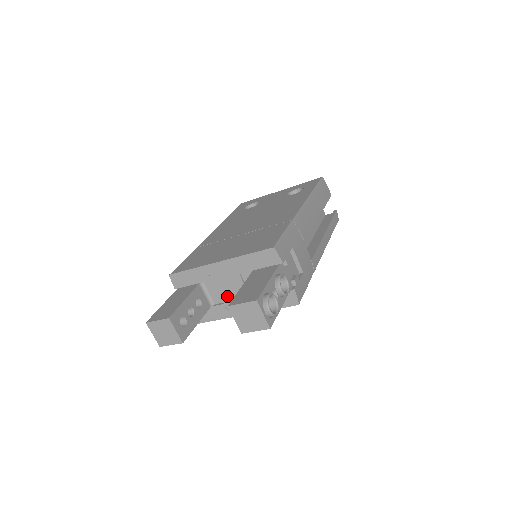
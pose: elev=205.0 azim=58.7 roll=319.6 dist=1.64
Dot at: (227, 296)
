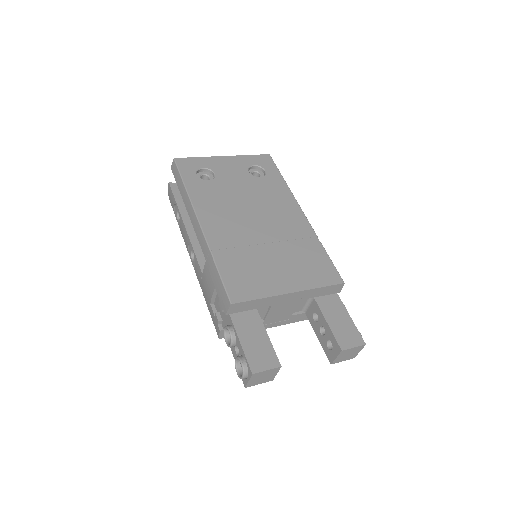
Dot at: (273, 316)
